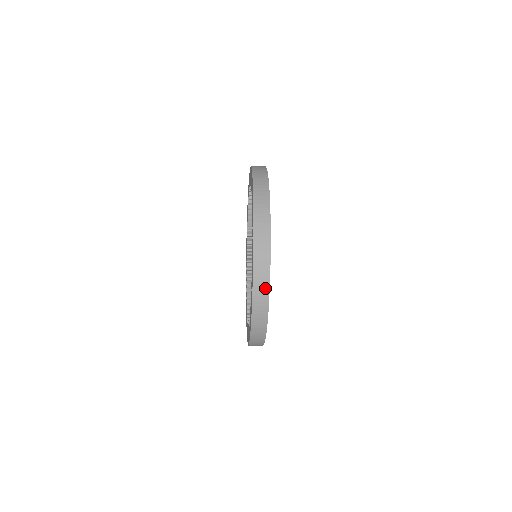
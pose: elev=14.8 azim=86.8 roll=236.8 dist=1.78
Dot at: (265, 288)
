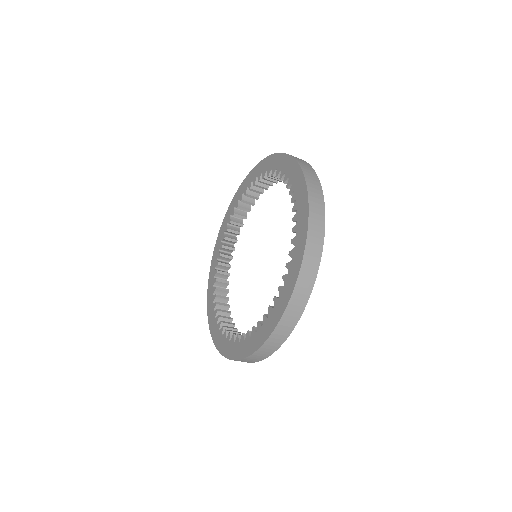
Dot at: (292, 323)
